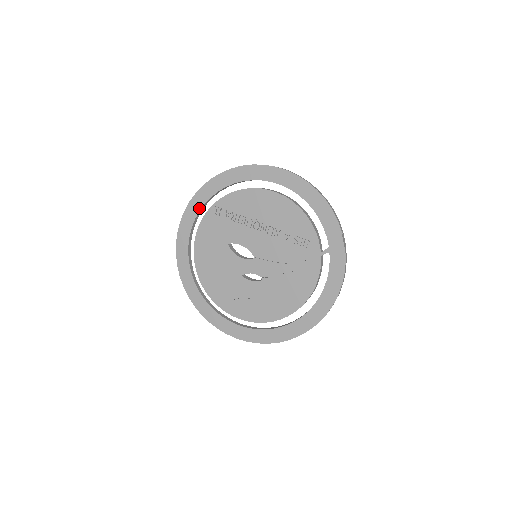
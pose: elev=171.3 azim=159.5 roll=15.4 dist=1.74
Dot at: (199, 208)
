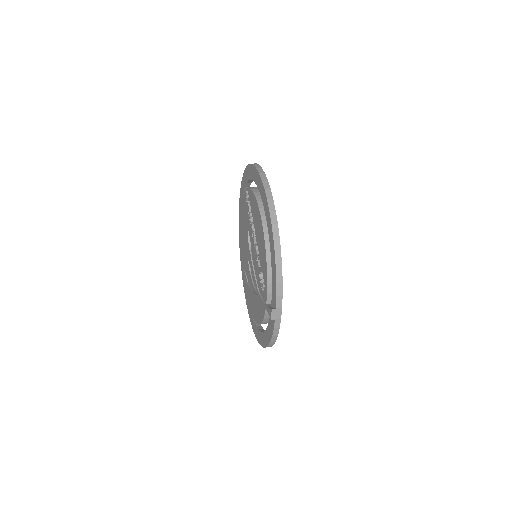
Dot at: (246, 180)
